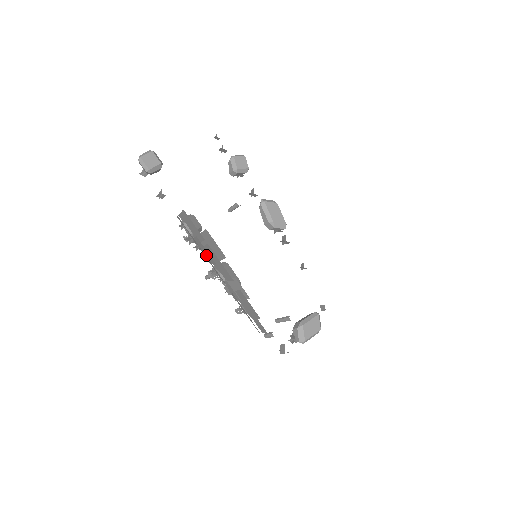
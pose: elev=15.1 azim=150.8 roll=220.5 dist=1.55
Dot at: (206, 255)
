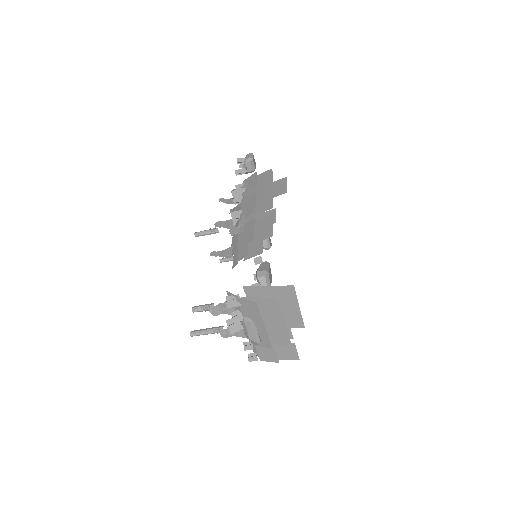
Dot at: (250, 198)
